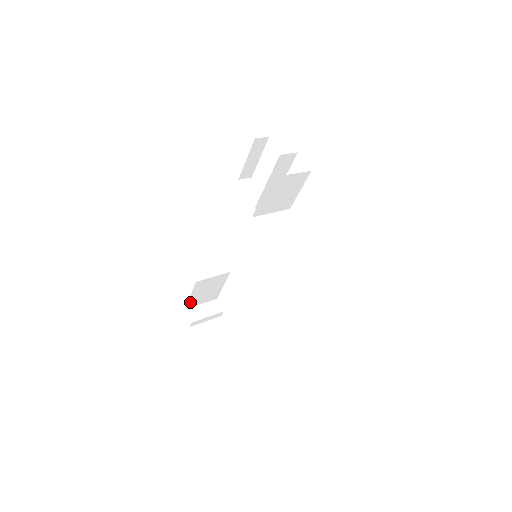
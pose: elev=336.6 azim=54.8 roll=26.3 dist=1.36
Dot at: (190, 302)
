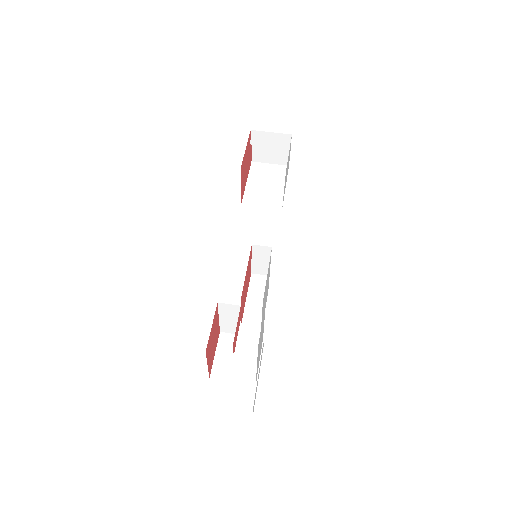
Dot at: occluded
